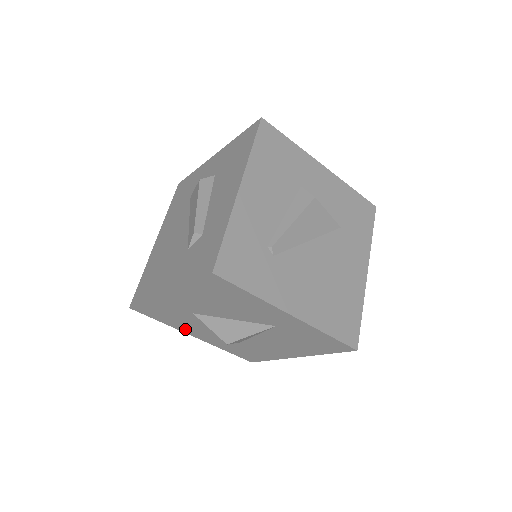
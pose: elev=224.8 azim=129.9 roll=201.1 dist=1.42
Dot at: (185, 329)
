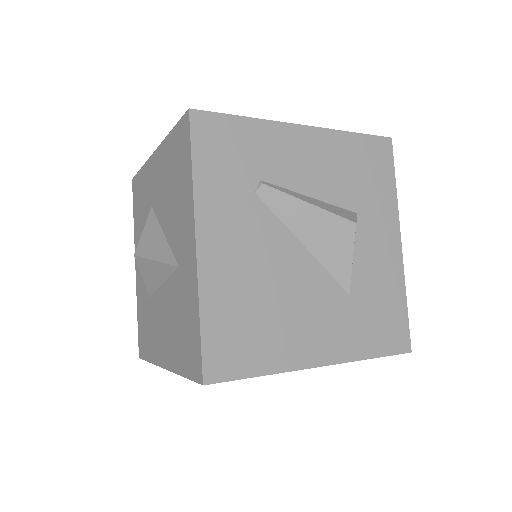
Dot at: occluded
